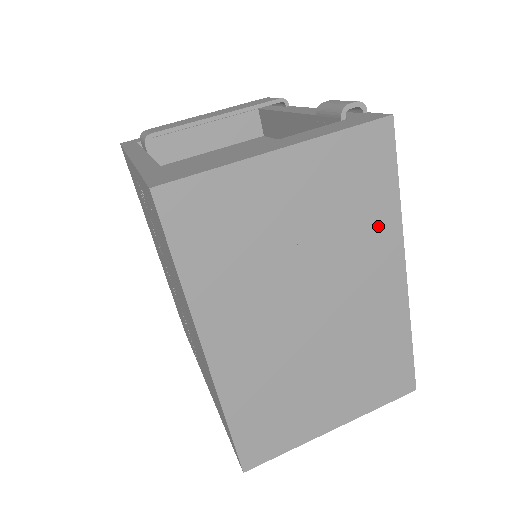
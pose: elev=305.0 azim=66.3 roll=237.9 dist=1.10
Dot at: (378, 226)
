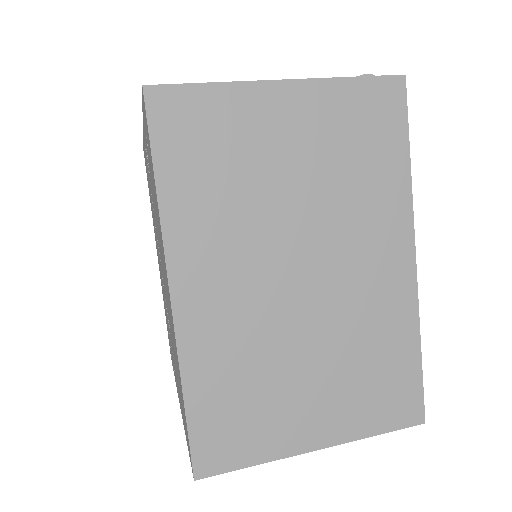
Dot at: (385, 193)
